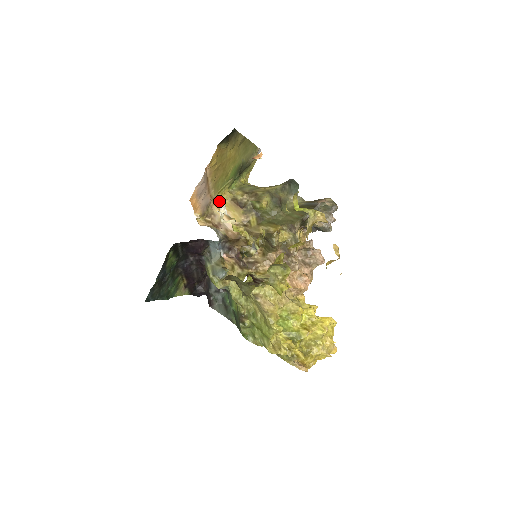
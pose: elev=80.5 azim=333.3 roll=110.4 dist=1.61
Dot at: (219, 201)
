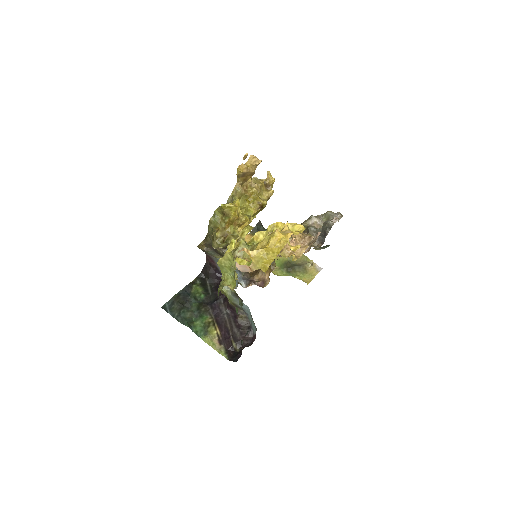
Dot at: occluded
